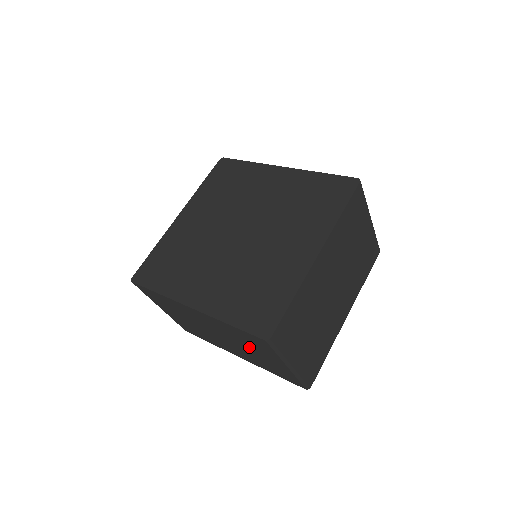
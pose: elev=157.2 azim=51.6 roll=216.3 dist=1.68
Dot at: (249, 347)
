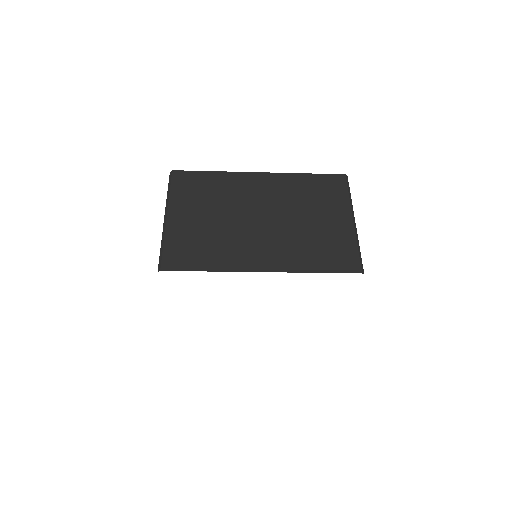
Dot at: (309, 211)
